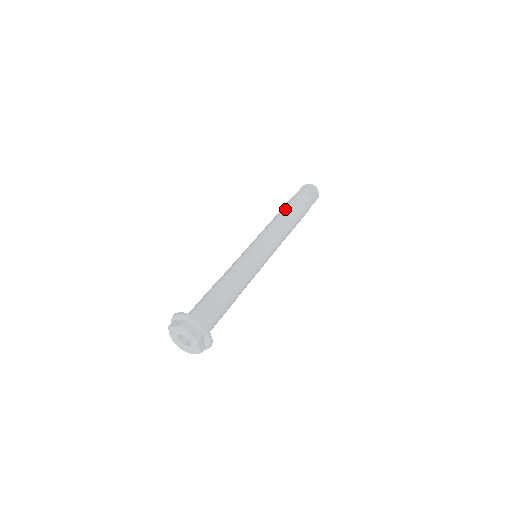
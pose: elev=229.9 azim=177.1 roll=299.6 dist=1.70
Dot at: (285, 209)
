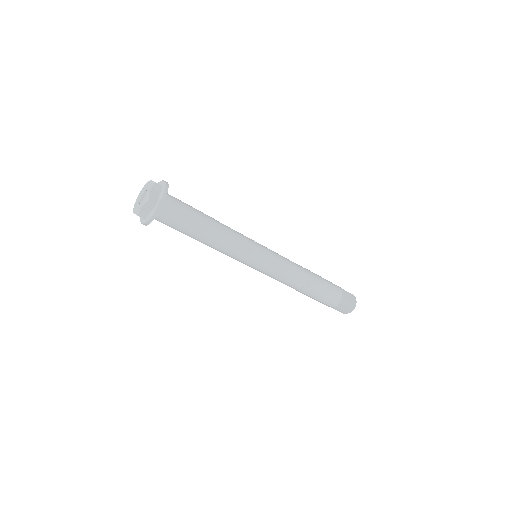
Dot at: (316, 274)
